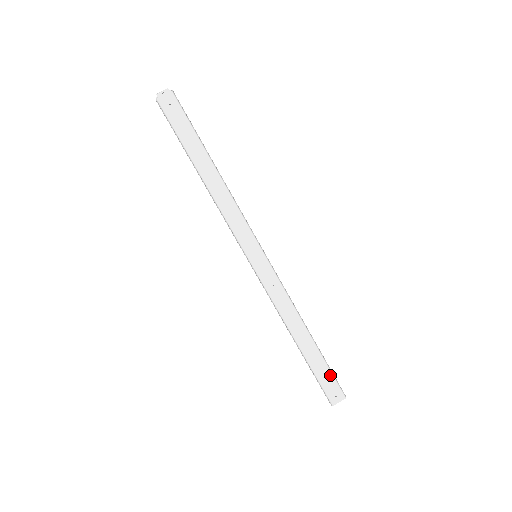
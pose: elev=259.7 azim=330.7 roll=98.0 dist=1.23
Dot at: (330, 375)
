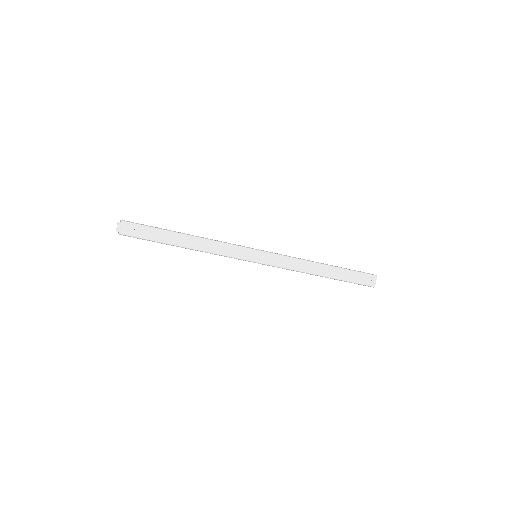
Dot at: (357, 273)
